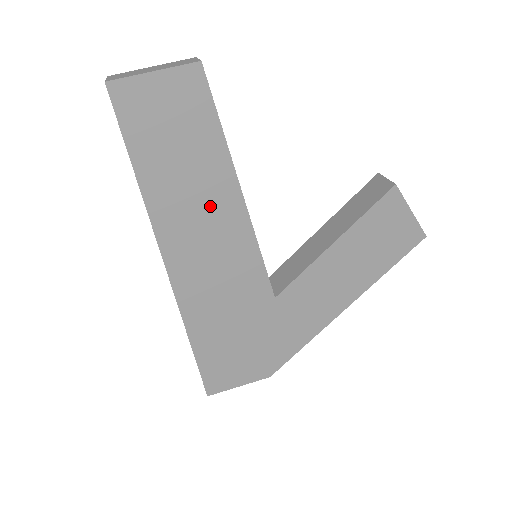
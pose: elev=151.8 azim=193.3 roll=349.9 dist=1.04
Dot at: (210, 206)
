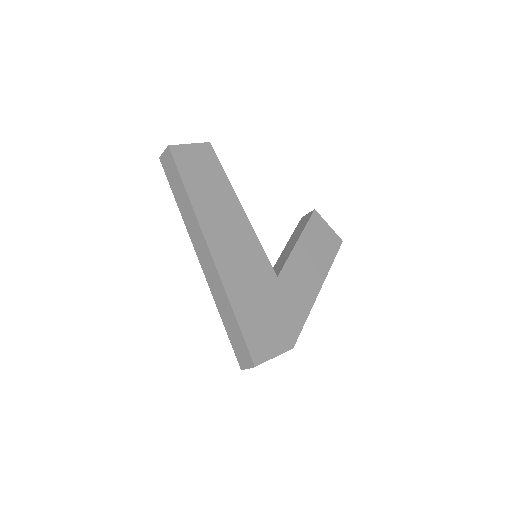
Dot at: (227, 212)
